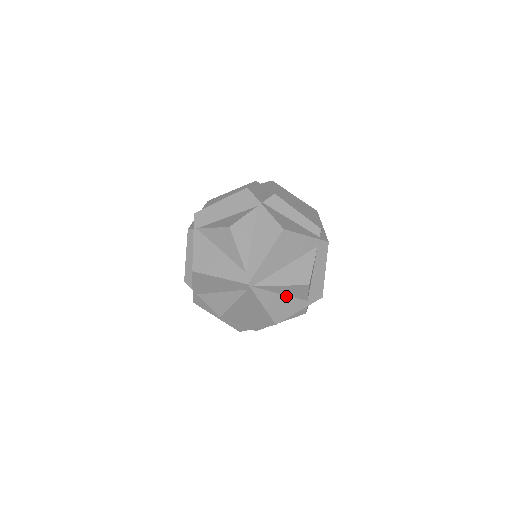
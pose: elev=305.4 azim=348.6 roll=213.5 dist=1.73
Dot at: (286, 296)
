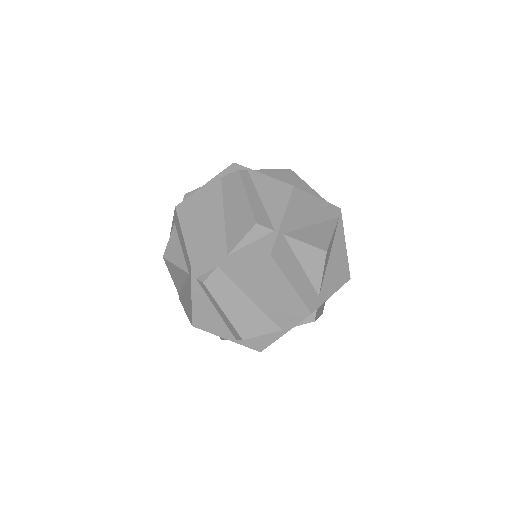
Dot at: occluded
